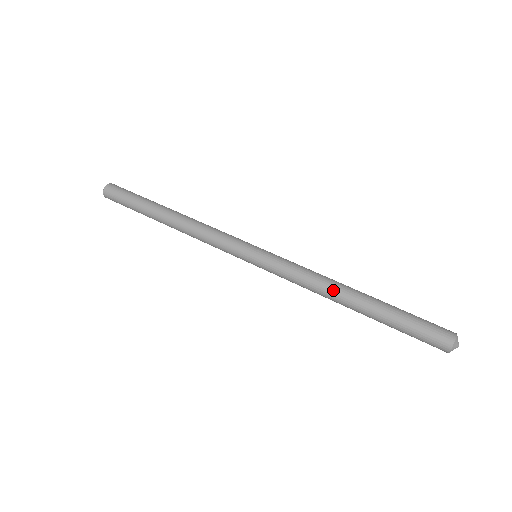
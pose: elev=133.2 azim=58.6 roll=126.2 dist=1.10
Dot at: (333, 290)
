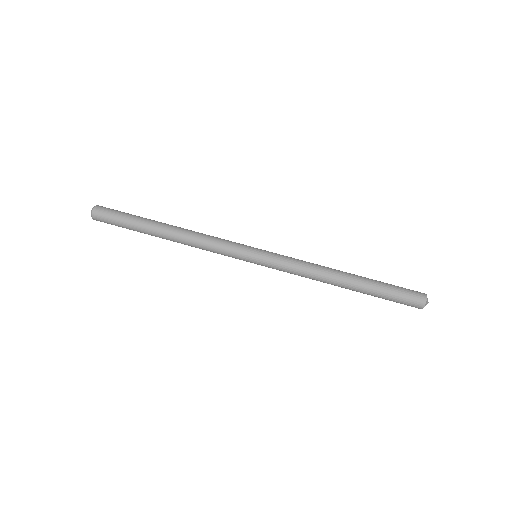
Dot at: (327, 282)
